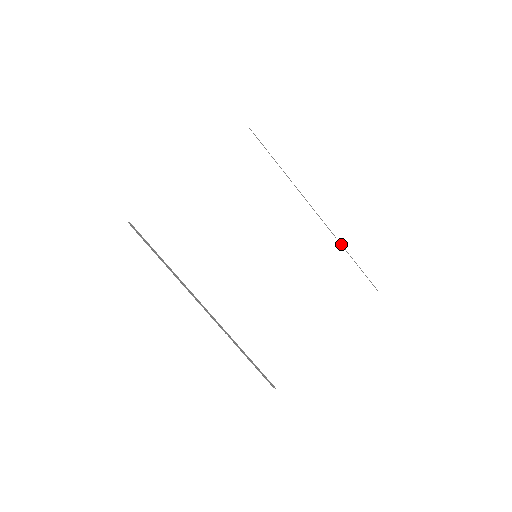
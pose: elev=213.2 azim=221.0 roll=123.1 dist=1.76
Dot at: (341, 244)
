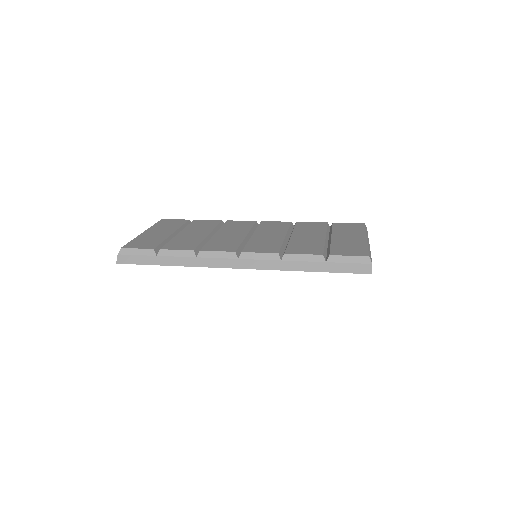
Dot at: (290, 255)
